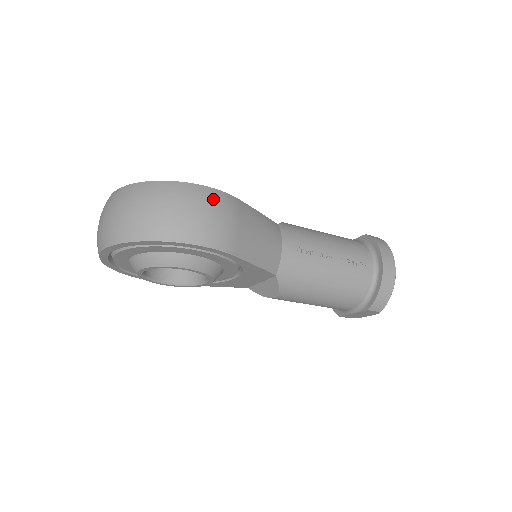
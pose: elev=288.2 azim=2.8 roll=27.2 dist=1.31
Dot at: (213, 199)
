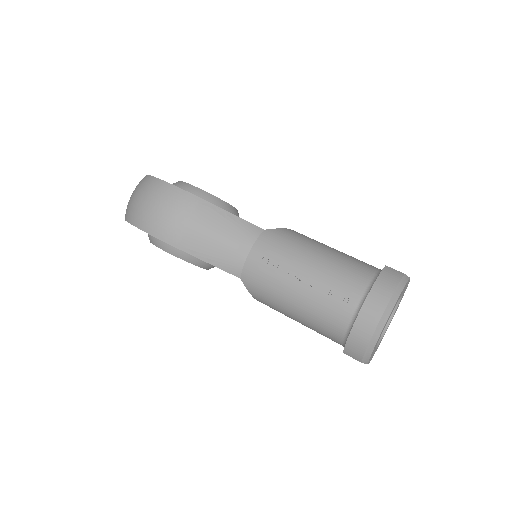
Dot at: (170, 196)
